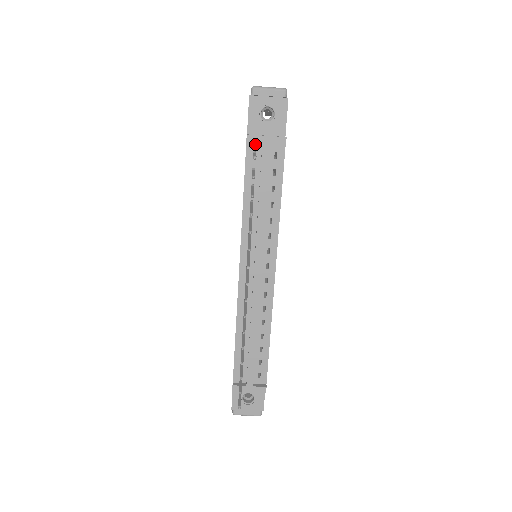
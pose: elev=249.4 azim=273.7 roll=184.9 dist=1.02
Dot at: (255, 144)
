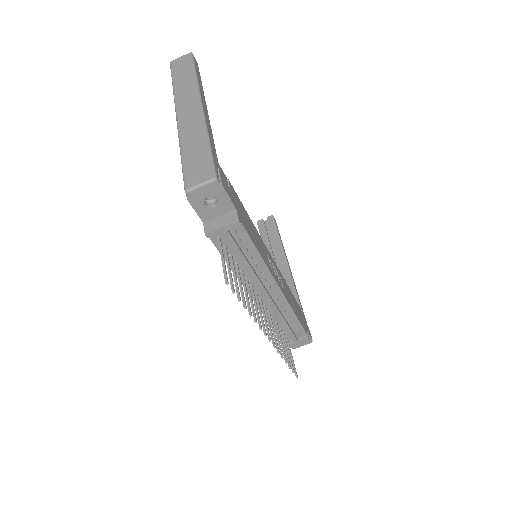
Dot at: (215, 233)
